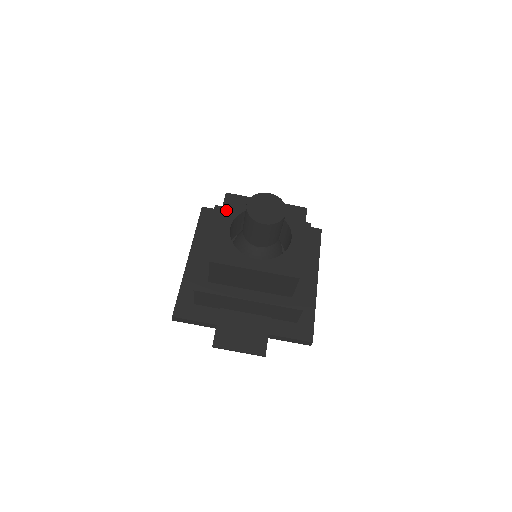
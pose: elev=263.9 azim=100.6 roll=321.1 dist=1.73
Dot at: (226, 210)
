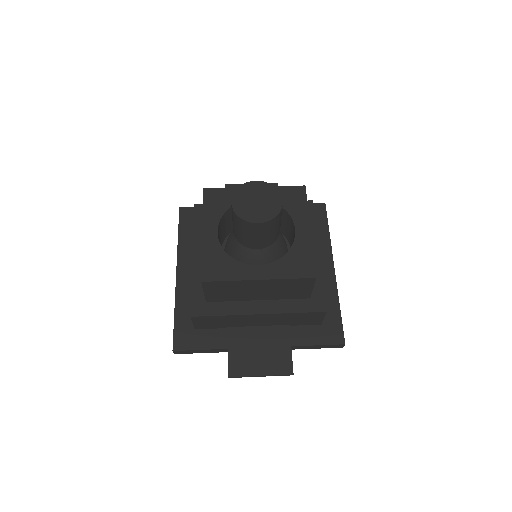
Dot at: (208, 211)
